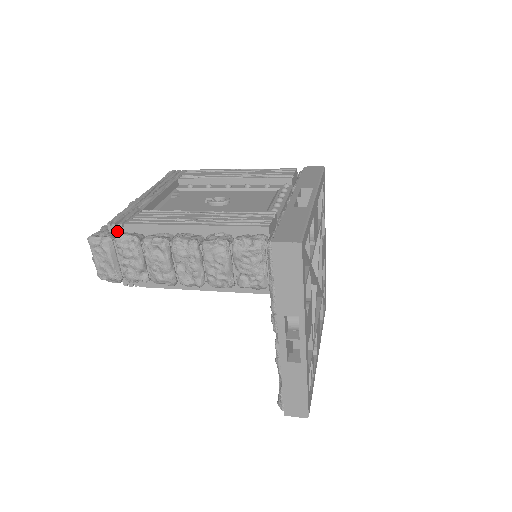
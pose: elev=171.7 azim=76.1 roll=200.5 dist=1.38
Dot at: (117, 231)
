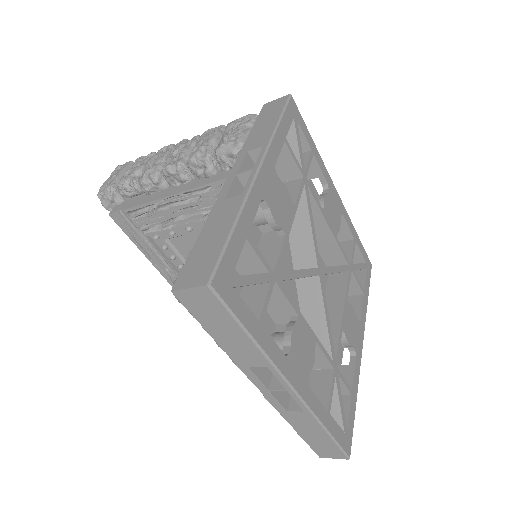
Dot at: occluded
